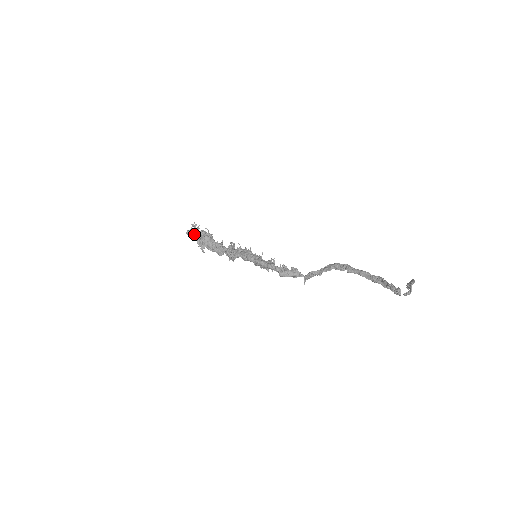
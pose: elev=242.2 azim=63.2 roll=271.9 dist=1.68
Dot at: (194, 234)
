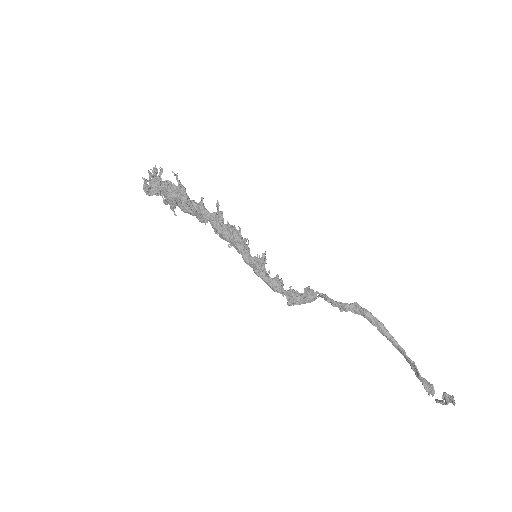
Dot at: (156, 190)
